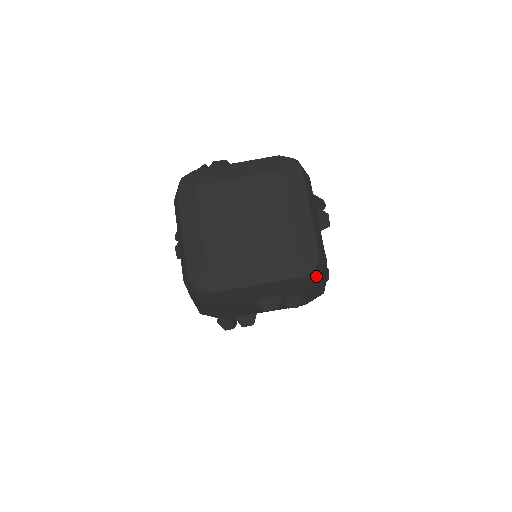
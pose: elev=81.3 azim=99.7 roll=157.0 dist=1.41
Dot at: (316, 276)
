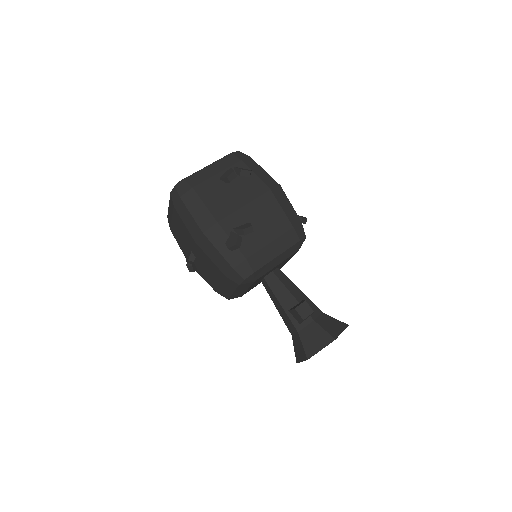
Dot at: (245, 155)
